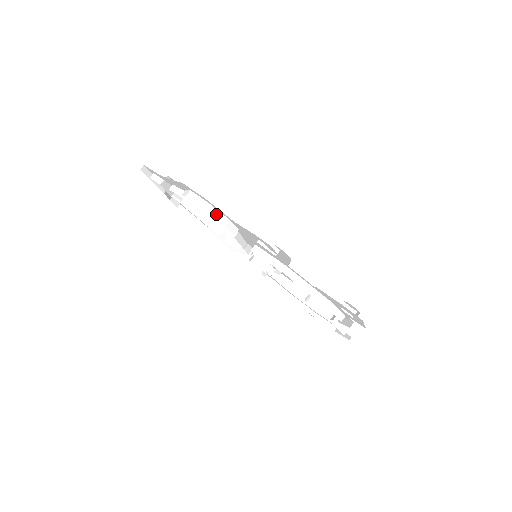
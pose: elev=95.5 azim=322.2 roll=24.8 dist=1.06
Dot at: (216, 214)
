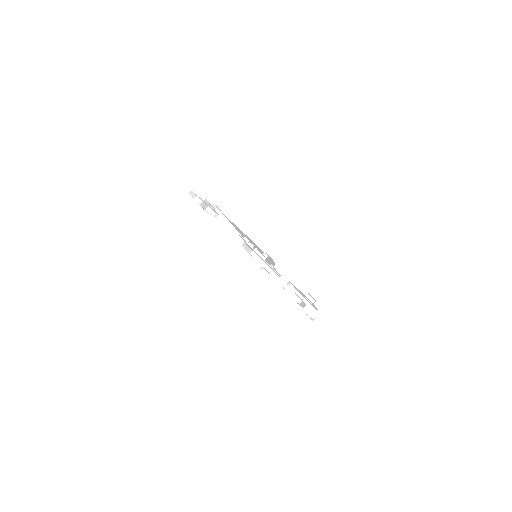
Dot at: (232, 231)
